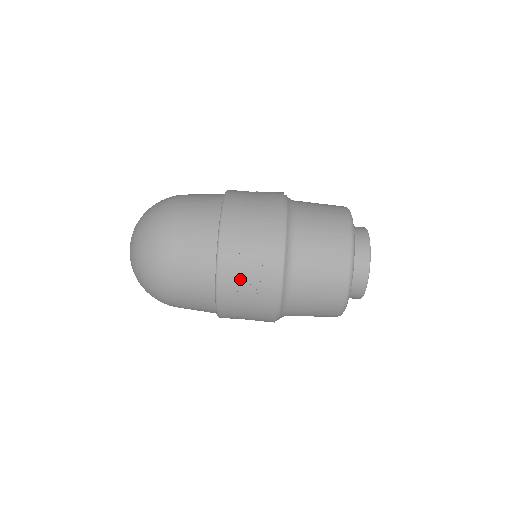
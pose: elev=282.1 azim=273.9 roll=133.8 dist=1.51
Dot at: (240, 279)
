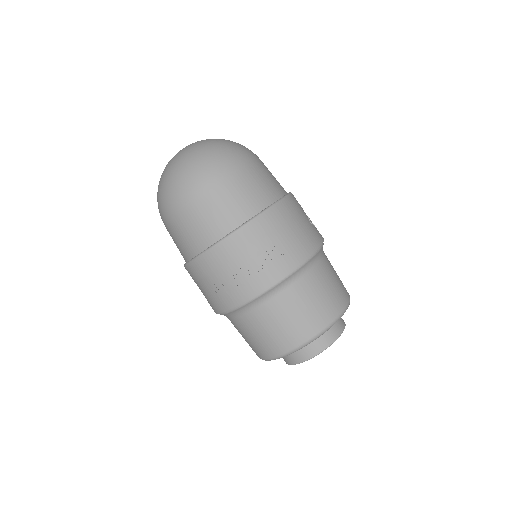
Dot at: (222, 269)
